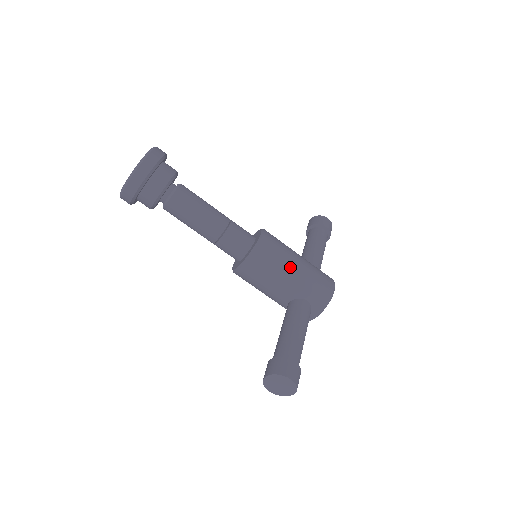
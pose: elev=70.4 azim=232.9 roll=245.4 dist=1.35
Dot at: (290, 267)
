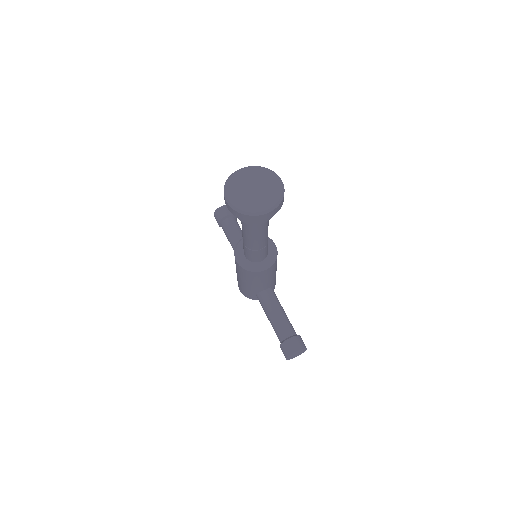
Dot at: occluded
